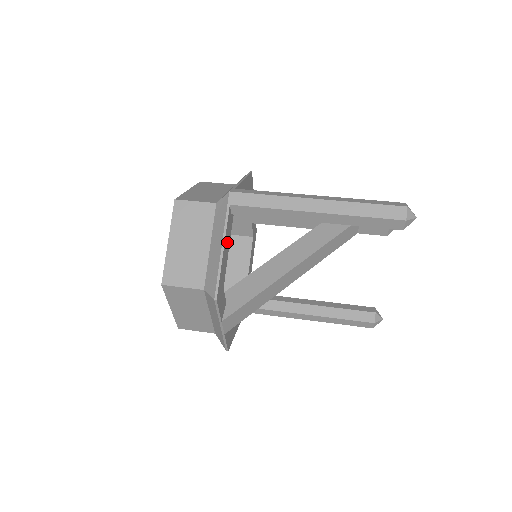
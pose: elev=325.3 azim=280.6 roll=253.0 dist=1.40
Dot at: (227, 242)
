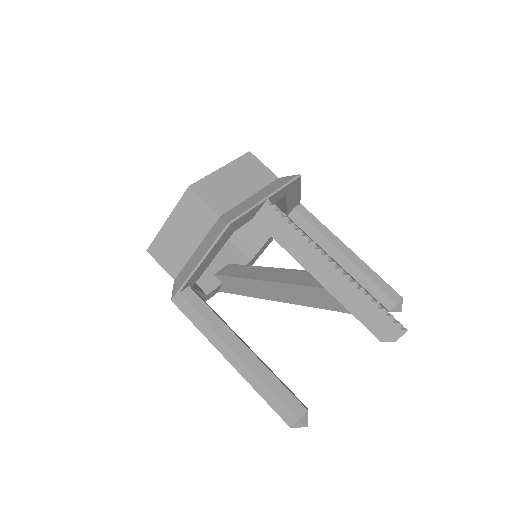
Dot at: occluded
